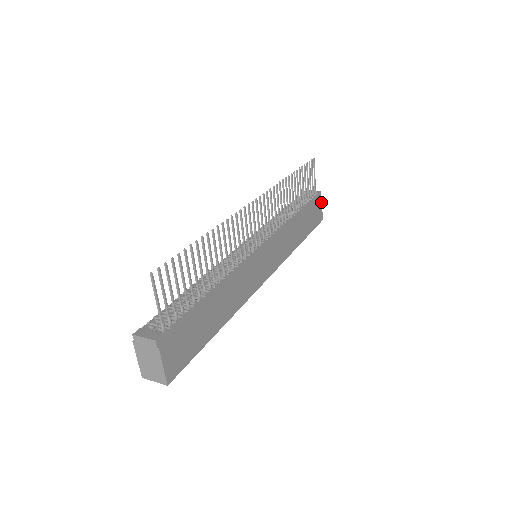
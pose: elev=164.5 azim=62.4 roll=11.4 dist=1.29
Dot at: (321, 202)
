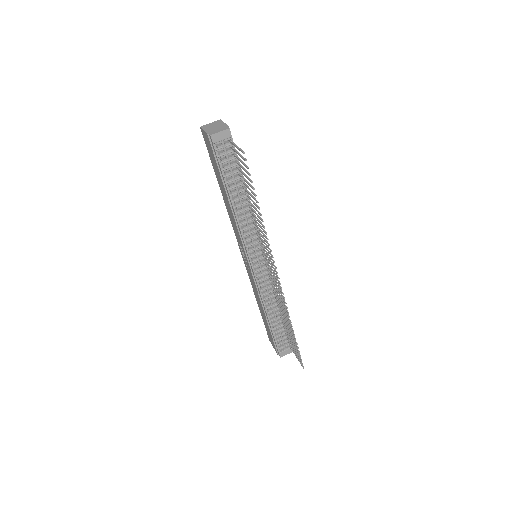
Dot at: occluded
